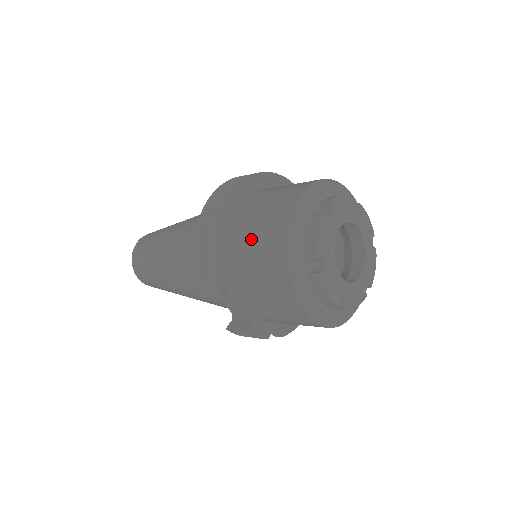
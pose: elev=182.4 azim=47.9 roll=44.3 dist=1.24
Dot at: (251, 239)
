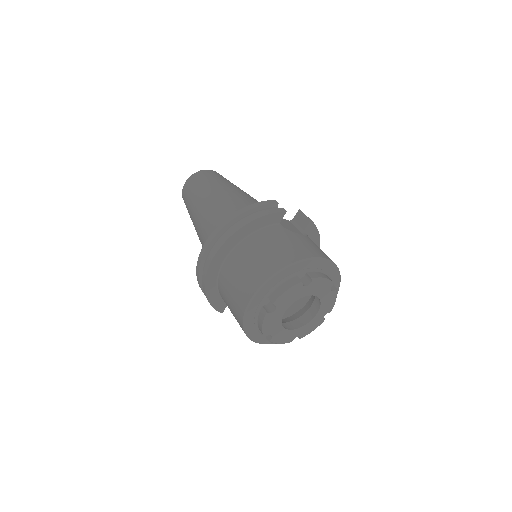
Dot at: (227, 302)
